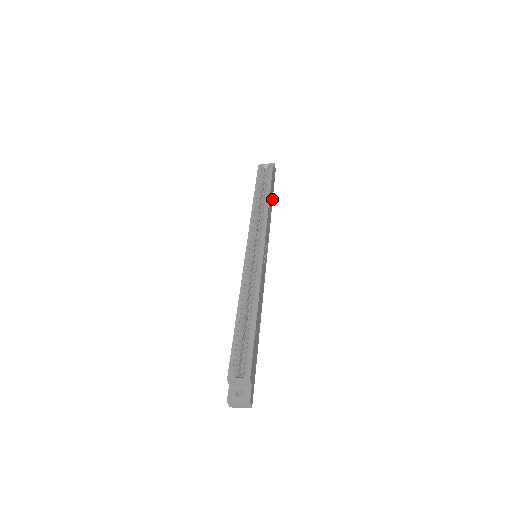
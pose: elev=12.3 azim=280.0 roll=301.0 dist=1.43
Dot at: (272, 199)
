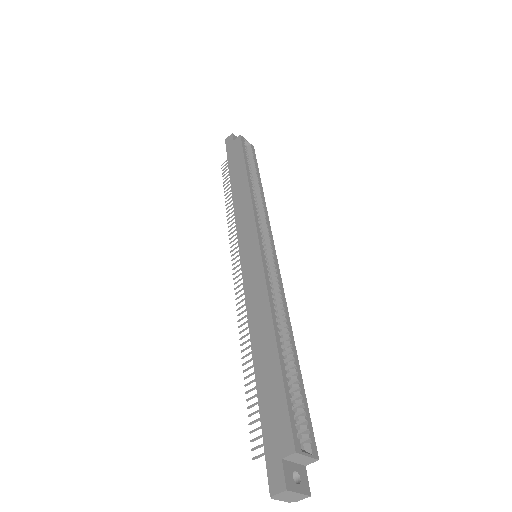
Dot at: occluded
